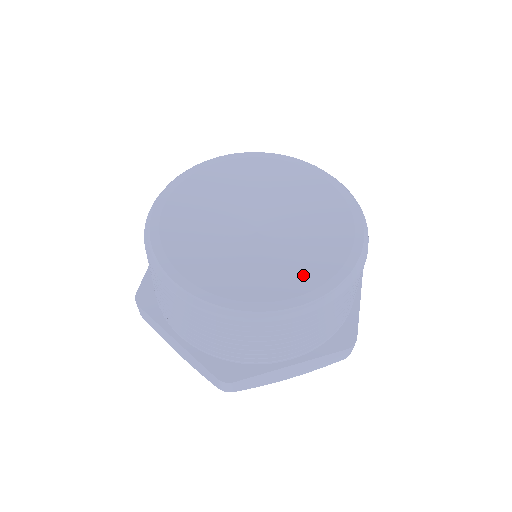
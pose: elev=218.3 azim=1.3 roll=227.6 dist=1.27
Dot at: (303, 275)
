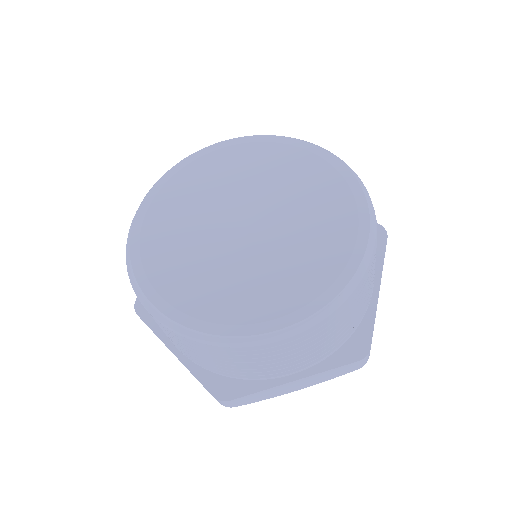
Dot at: (293, 288)
